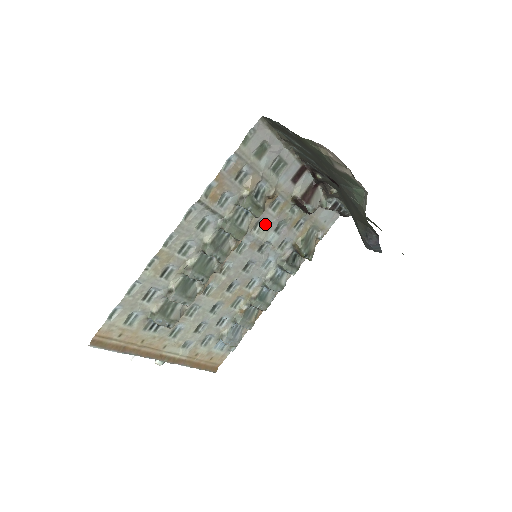
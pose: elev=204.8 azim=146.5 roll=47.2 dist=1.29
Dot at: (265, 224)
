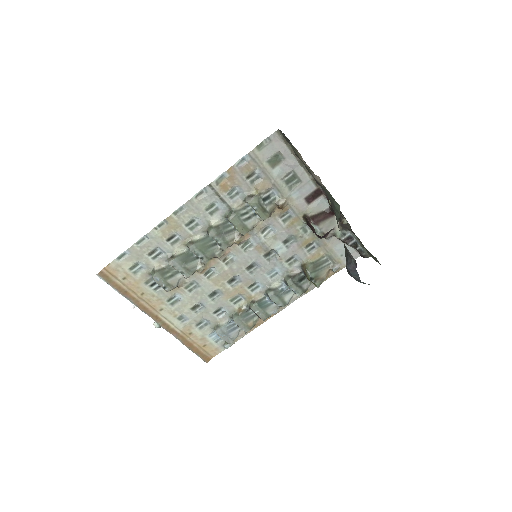
Dot at: (274, 232)
